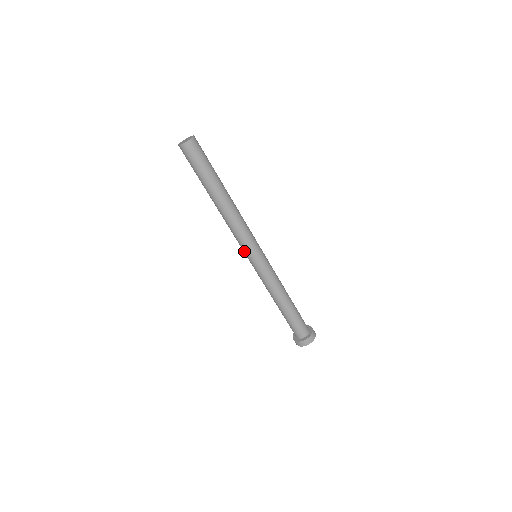
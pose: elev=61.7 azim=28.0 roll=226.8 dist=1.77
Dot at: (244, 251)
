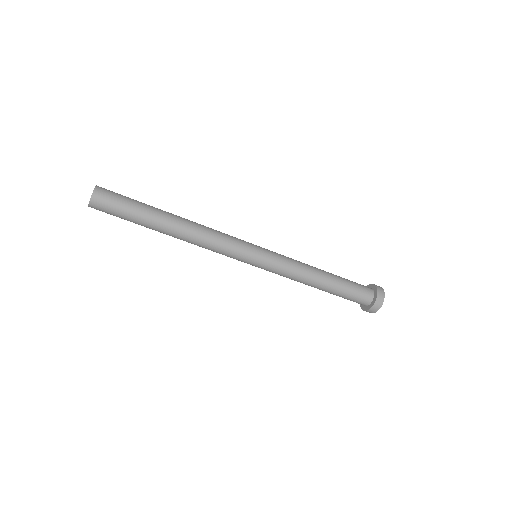
Dot at: (242, 257)
